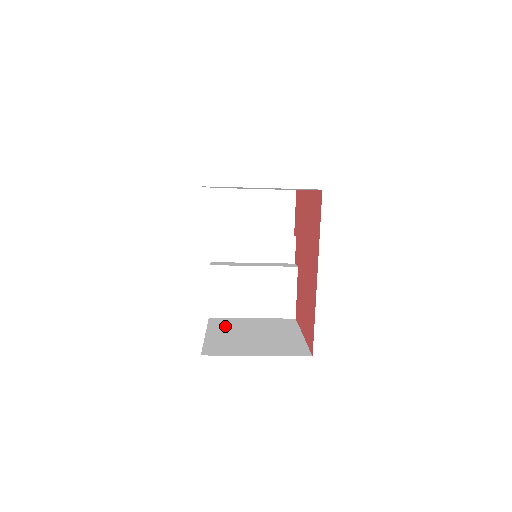
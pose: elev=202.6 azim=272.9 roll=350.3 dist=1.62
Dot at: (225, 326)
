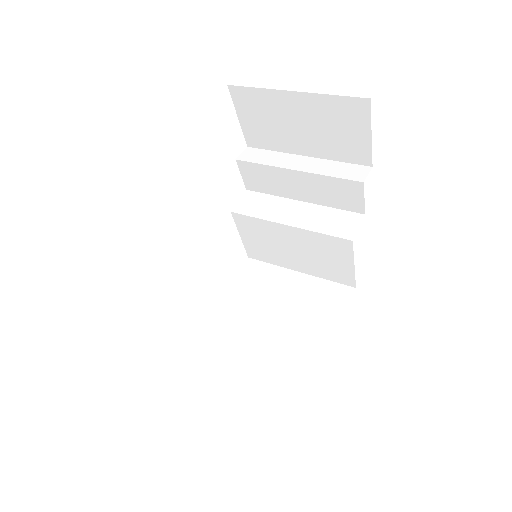
Dot at: (251, 292)
